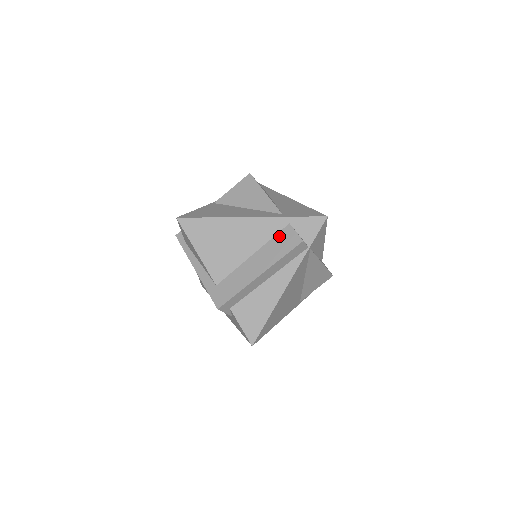
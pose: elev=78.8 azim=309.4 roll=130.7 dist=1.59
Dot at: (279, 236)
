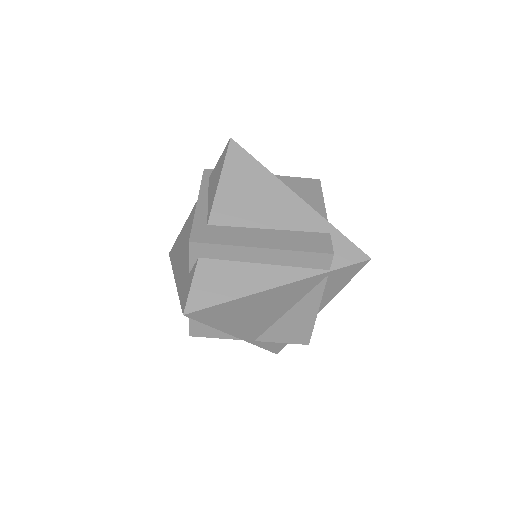
Dot at: (311, 234)
